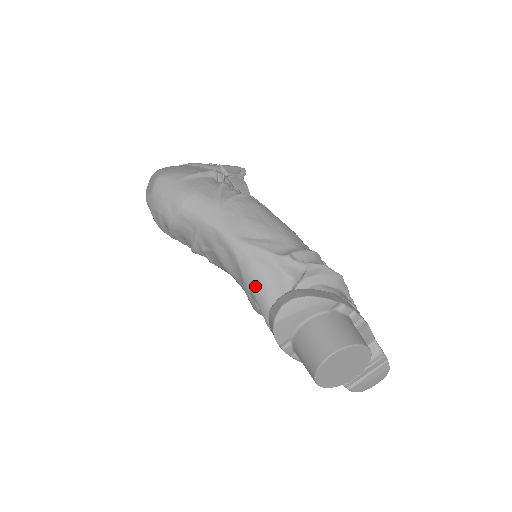
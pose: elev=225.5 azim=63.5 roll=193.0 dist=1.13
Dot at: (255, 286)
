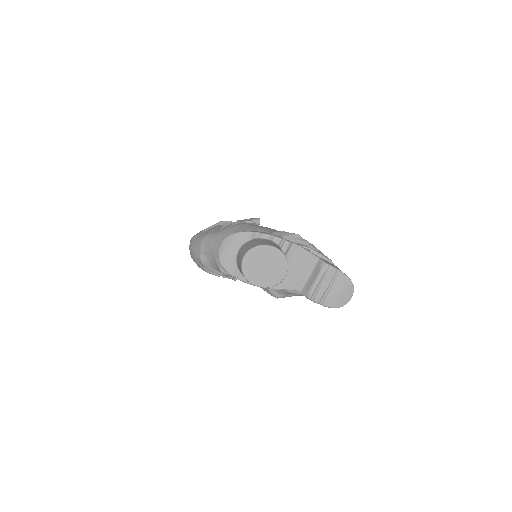
Dot at: occluded
